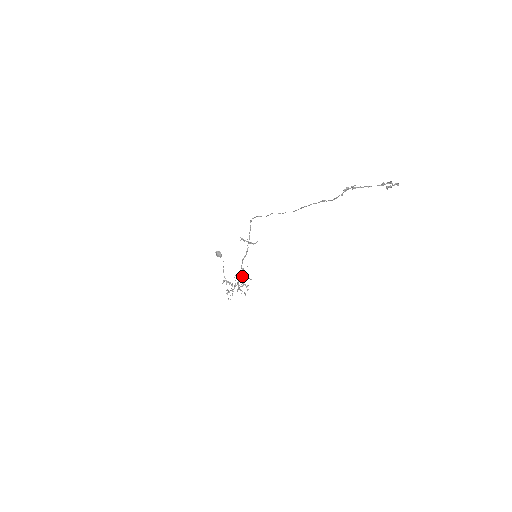
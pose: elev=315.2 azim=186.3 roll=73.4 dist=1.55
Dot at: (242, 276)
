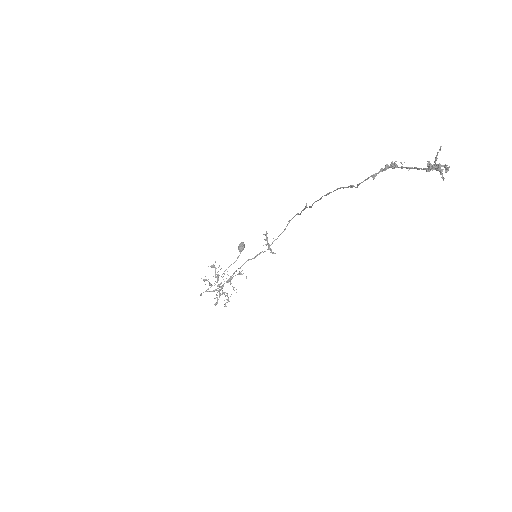
Dot at: (231, 277)
